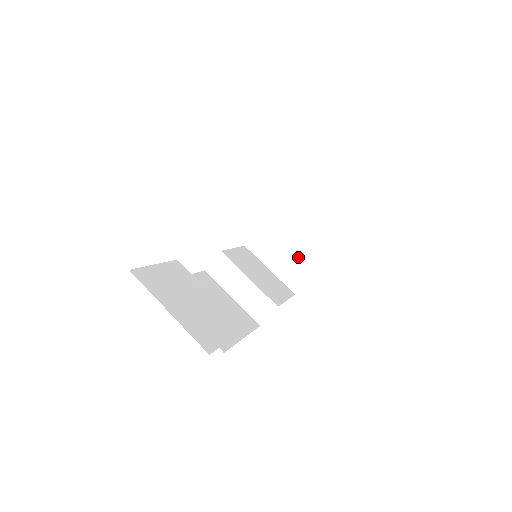
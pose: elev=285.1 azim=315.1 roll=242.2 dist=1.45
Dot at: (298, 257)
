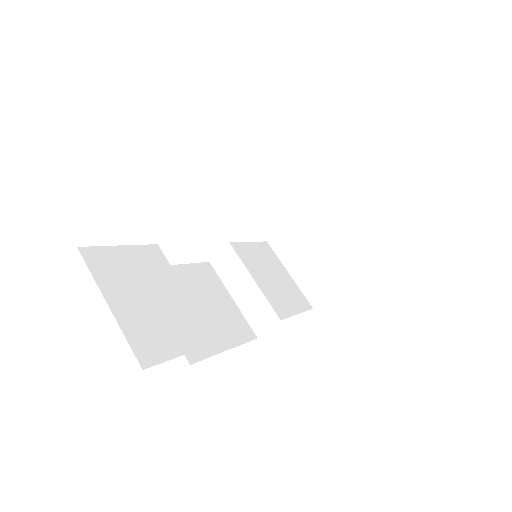
Dot at: (324, 265)
